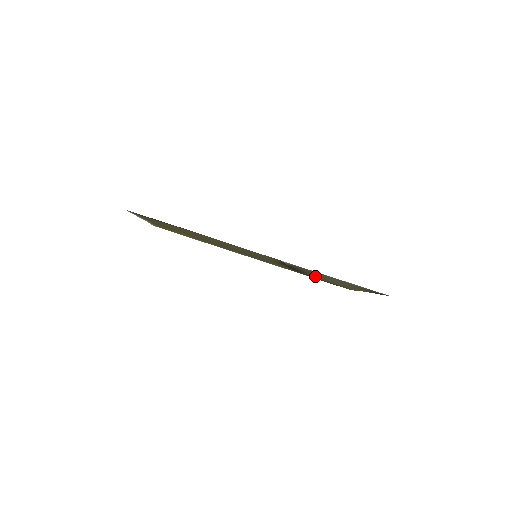
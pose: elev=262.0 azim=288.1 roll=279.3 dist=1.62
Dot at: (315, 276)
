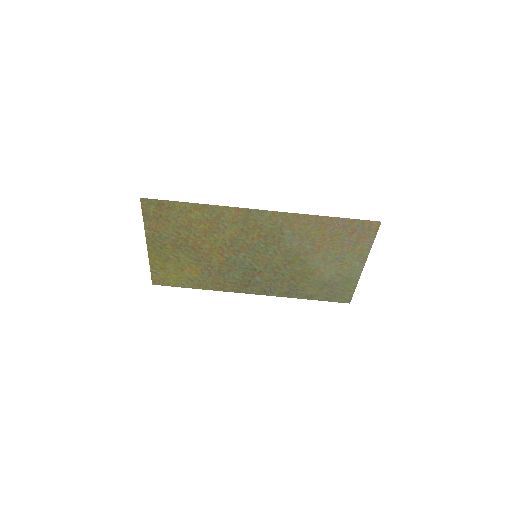
Dot at: (313, 278)
